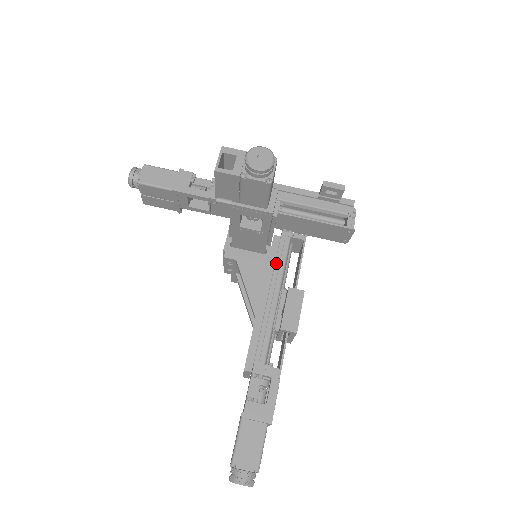
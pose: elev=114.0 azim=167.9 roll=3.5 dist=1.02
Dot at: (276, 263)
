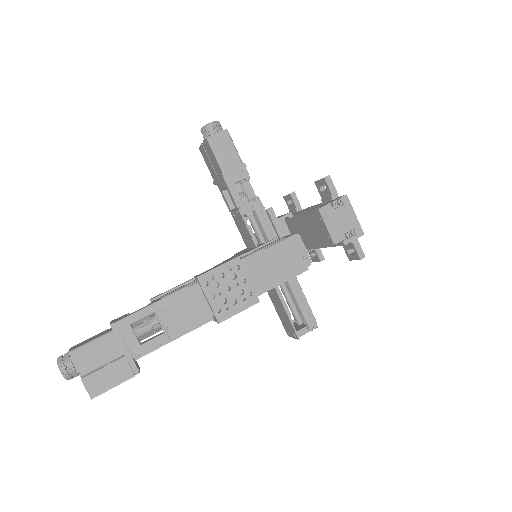
Dot at: (254, 251)
